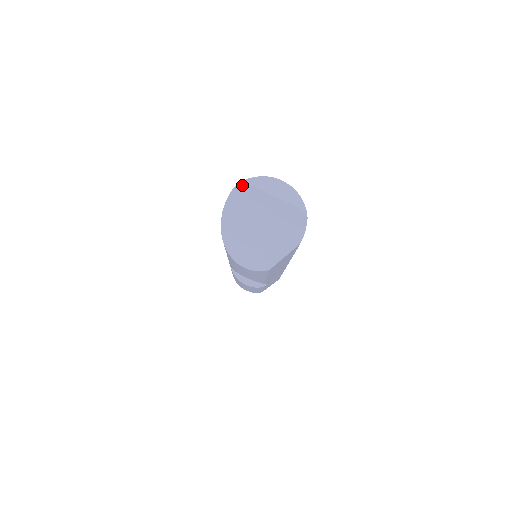
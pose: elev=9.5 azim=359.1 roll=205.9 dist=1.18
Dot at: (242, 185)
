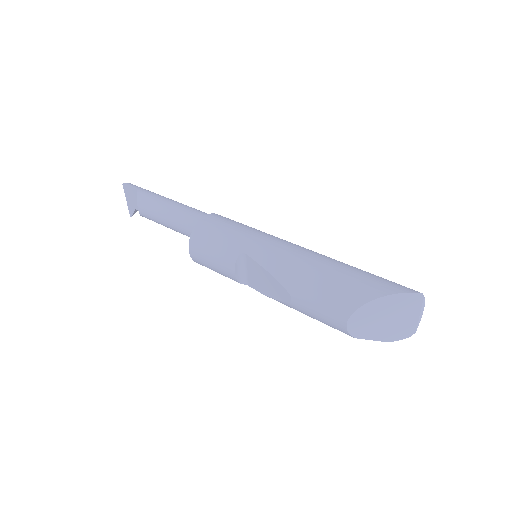
Dot at: (421, 296)
